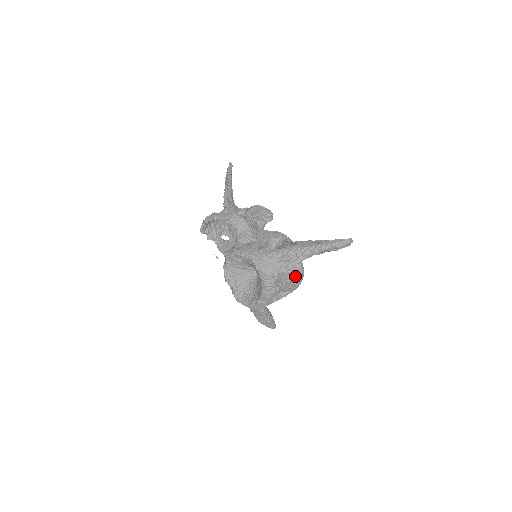
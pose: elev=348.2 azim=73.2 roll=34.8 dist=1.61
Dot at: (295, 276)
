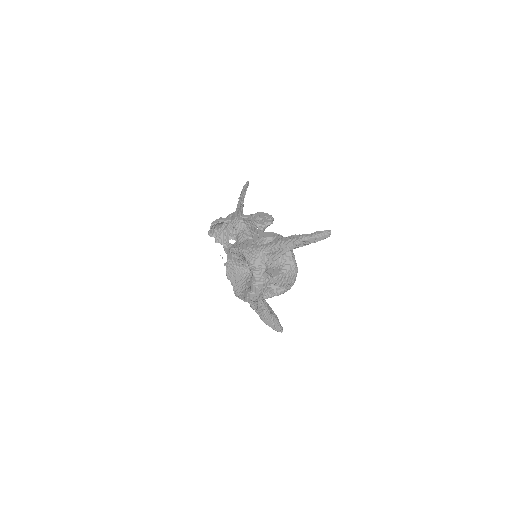
Dot at: (287, 272)
